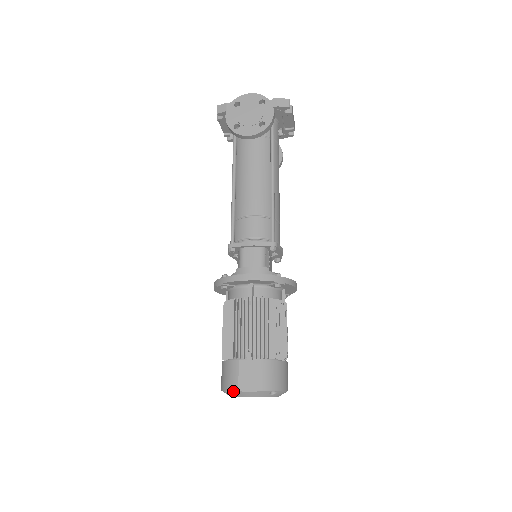
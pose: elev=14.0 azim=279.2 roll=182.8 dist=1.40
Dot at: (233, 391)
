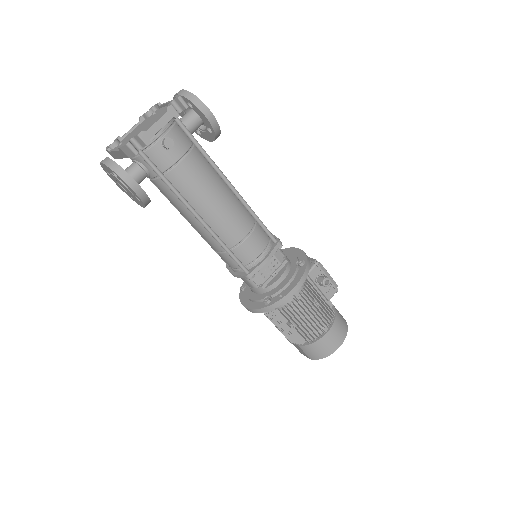
Dot at: occluded
